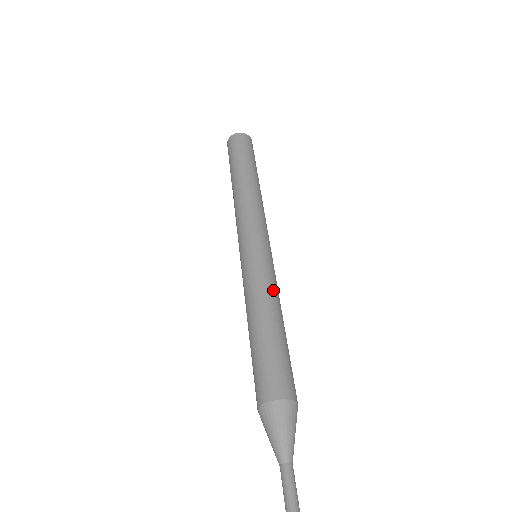
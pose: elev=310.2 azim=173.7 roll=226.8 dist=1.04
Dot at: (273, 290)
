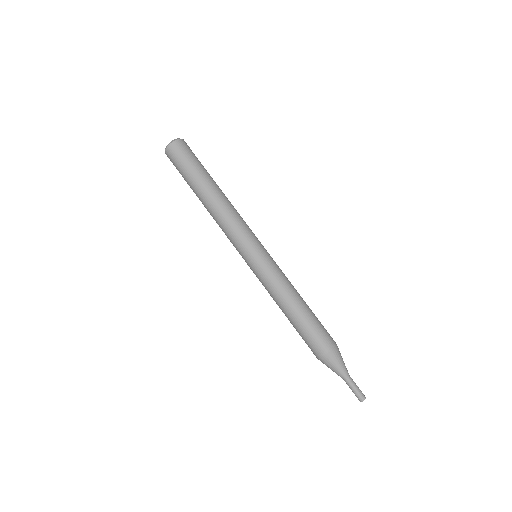
Dot at: (284, 284)
